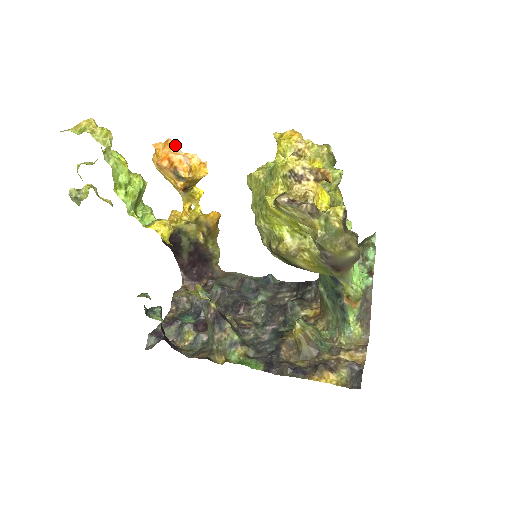
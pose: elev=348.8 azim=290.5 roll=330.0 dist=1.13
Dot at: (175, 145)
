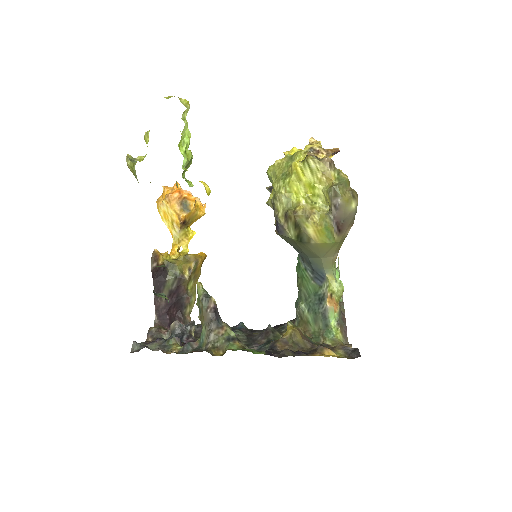
Dot at: occluded
